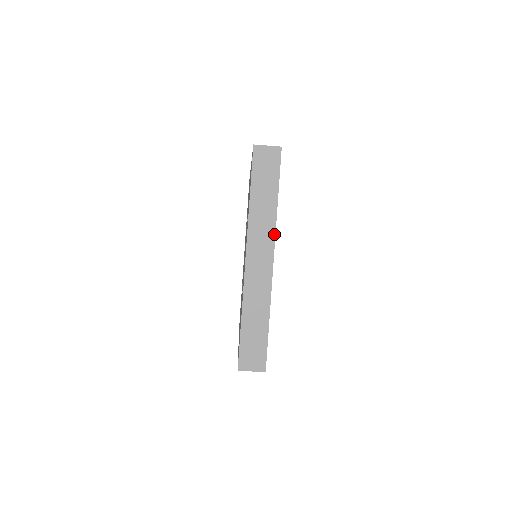
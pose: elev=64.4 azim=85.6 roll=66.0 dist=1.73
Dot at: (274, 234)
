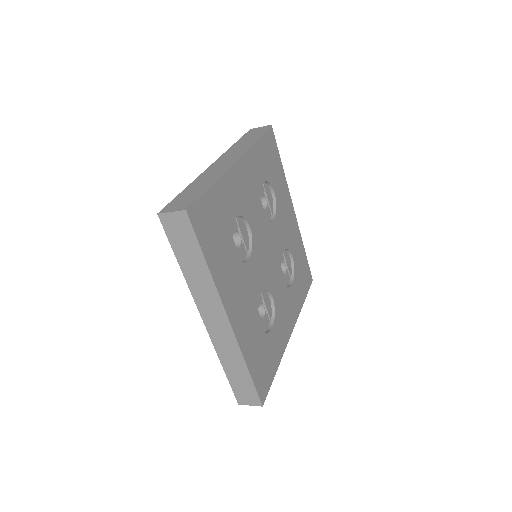
Dot at: (219, 298)
